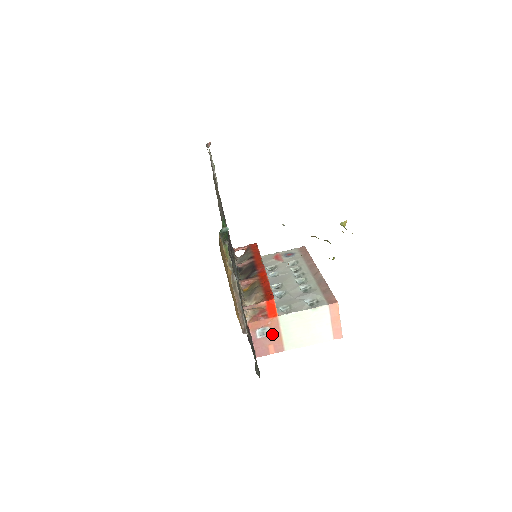
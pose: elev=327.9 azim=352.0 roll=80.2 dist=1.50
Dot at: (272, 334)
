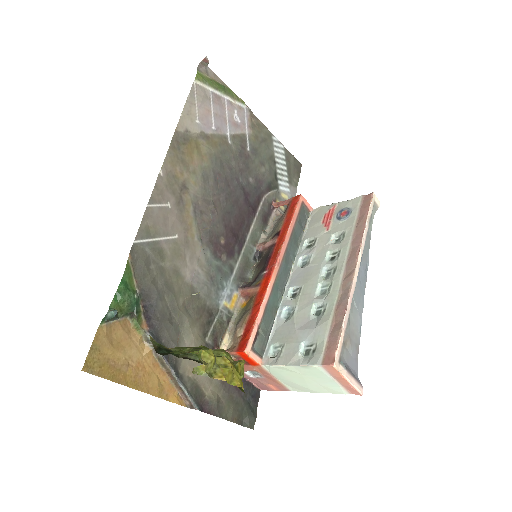
Dot at: (265, 377)
